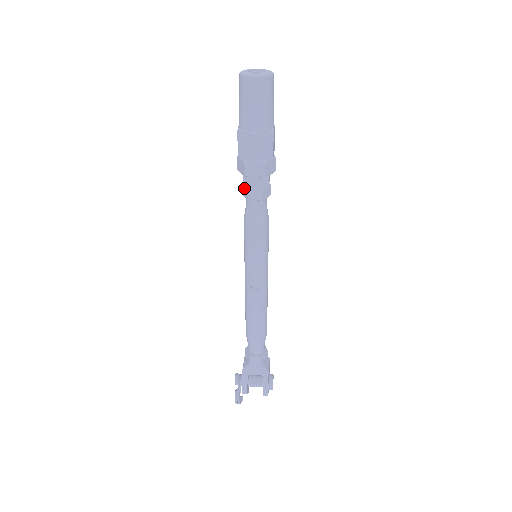
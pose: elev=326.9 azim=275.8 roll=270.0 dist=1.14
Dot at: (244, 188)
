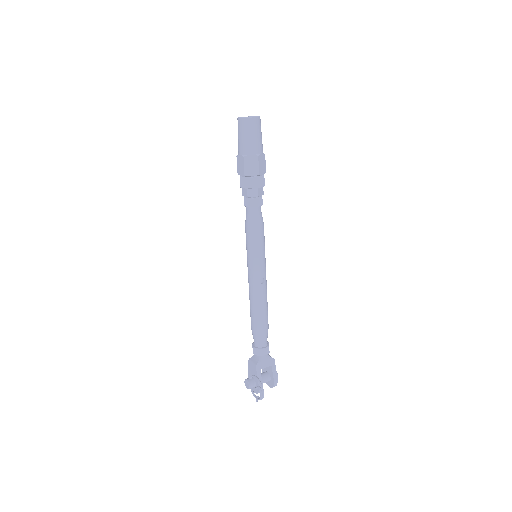
Dot at: (248, 200)
